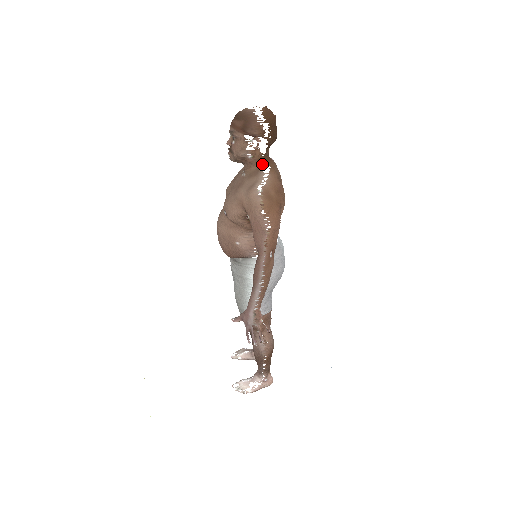
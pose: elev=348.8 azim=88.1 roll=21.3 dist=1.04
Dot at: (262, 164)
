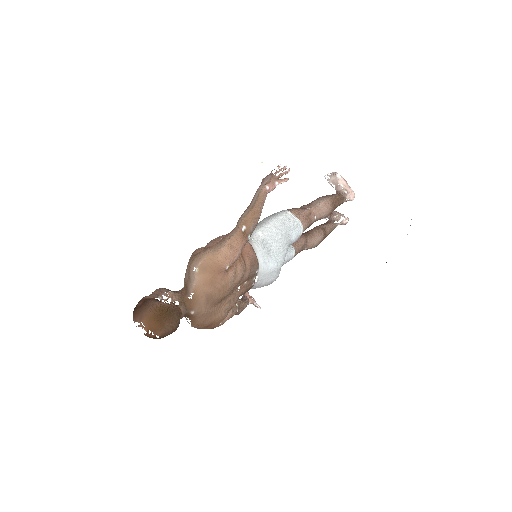
Dot at: (184, 316)
